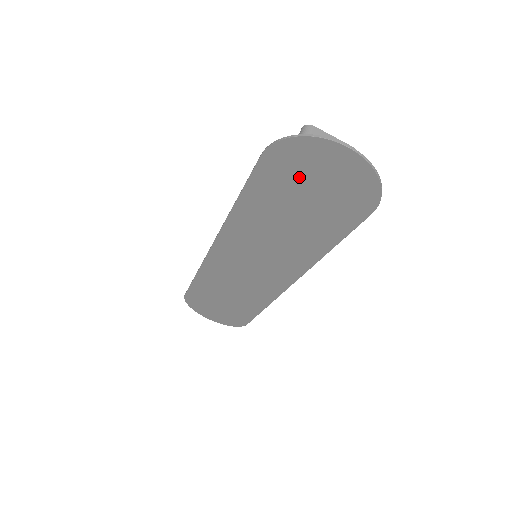
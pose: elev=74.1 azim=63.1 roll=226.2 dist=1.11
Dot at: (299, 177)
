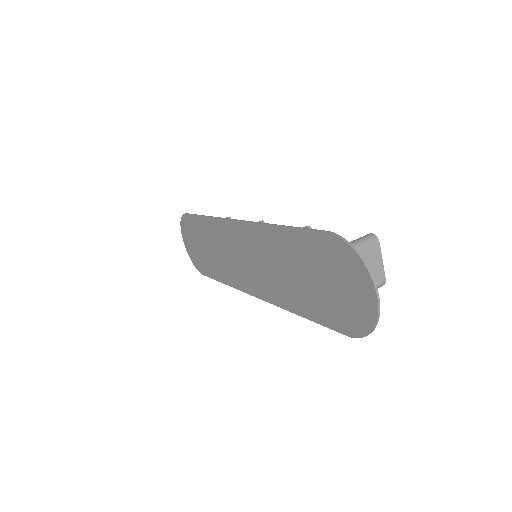
Dot at: (332, 269)
